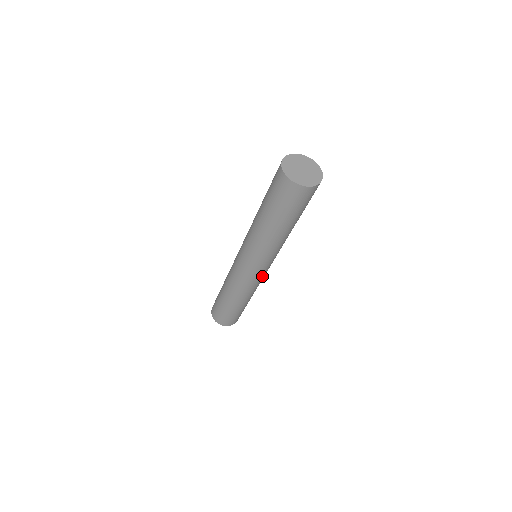
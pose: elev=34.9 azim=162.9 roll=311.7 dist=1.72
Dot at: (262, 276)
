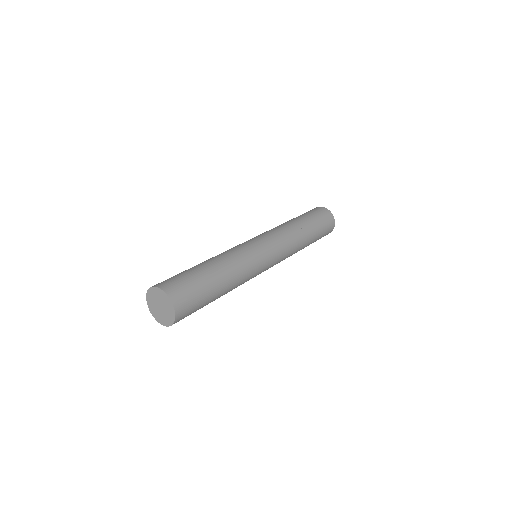
Dot at: occluded
